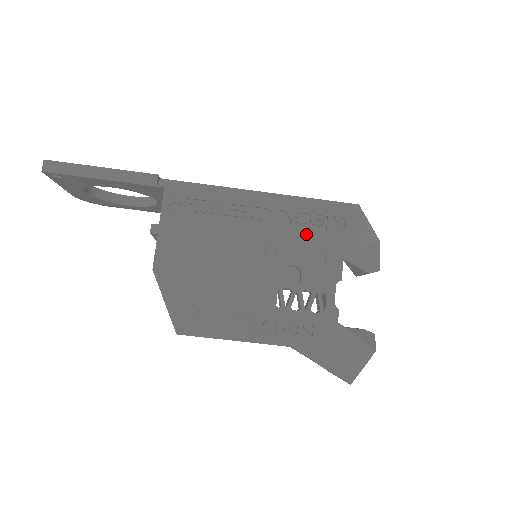
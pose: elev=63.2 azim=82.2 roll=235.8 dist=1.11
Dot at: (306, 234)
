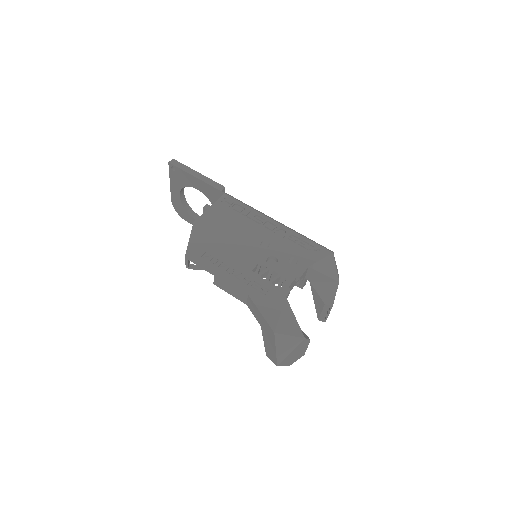
Dot at: (291, 246)
